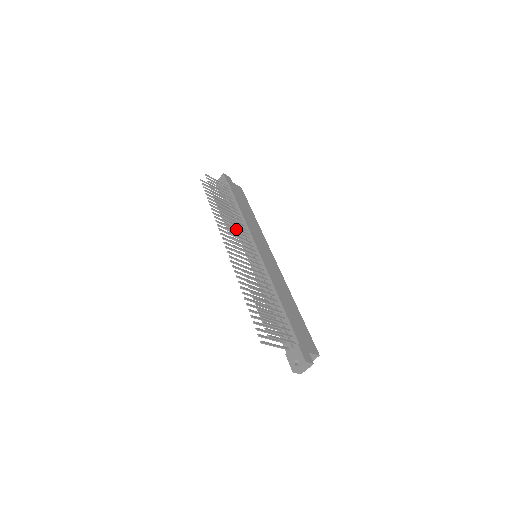
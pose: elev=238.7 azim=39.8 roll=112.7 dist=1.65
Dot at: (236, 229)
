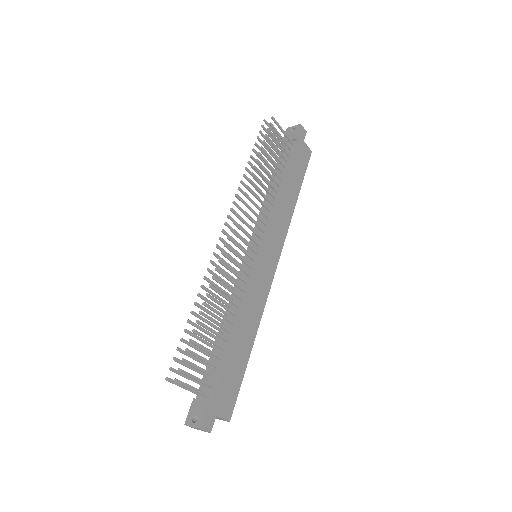
Dot at: (254, 213)
